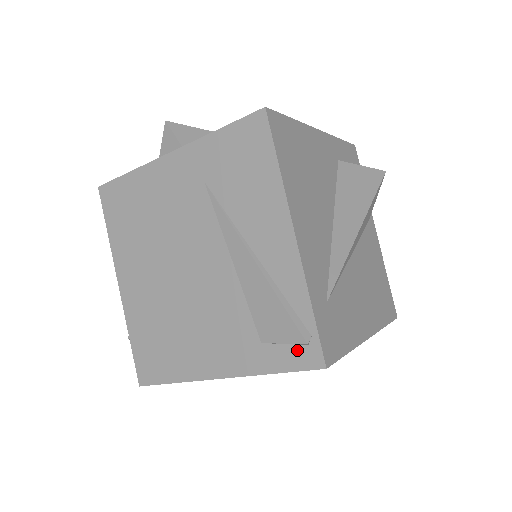
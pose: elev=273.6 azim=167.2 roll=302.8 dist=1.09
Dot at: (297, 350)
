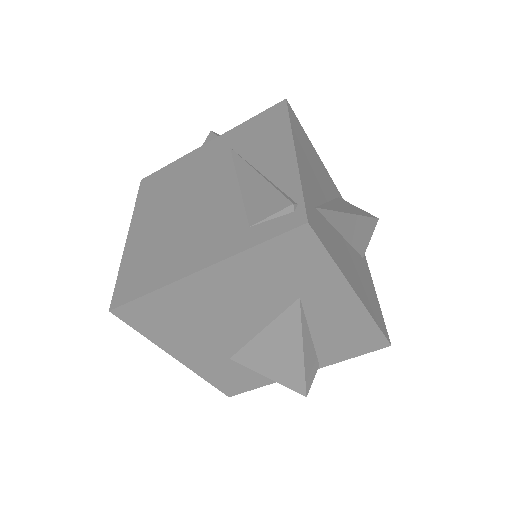
Dot at: (282, 219)
